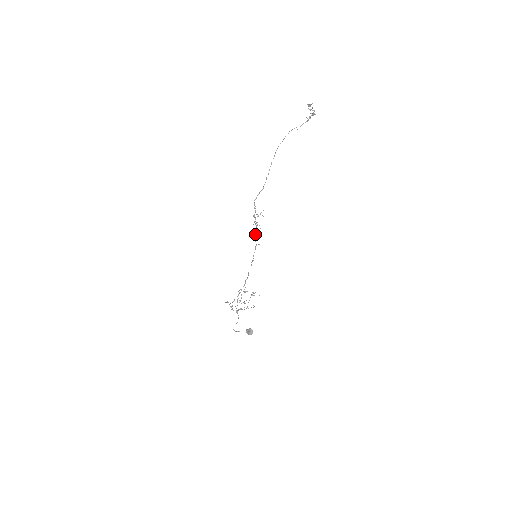
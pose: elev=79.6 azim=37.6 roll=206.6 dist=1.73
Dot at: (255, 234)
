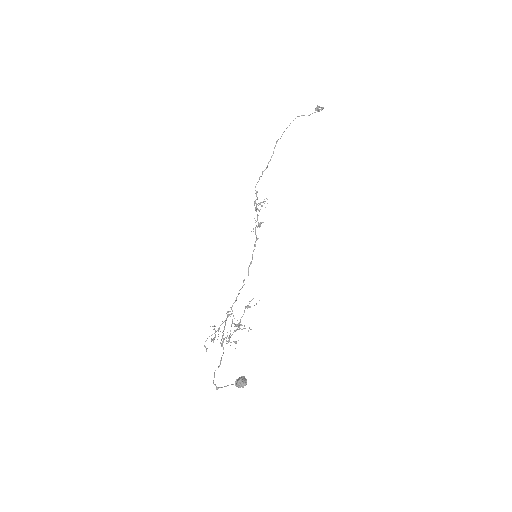
Dot at: occluded
